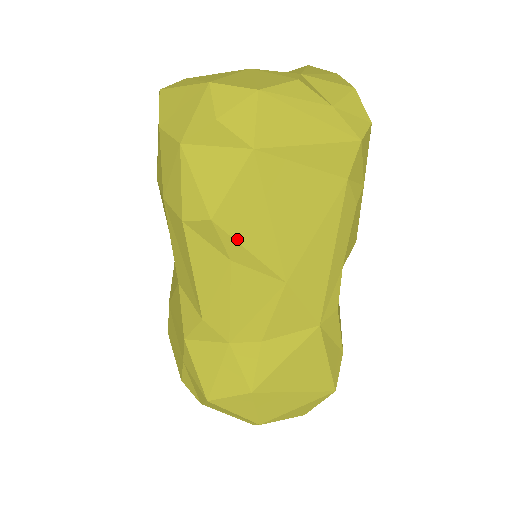
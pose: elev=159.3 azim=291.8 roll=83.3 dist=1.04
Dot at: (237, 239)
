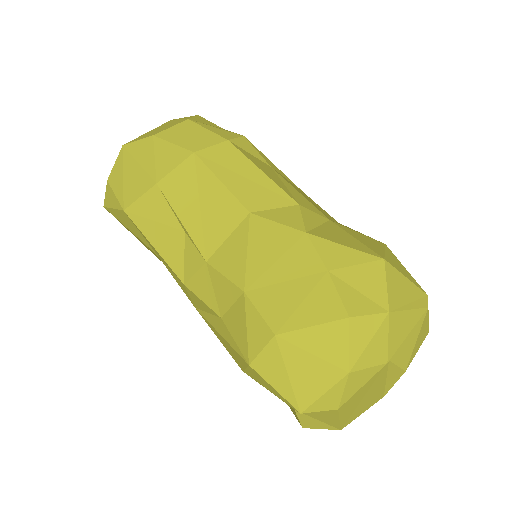
Dot at: (262, 154)
